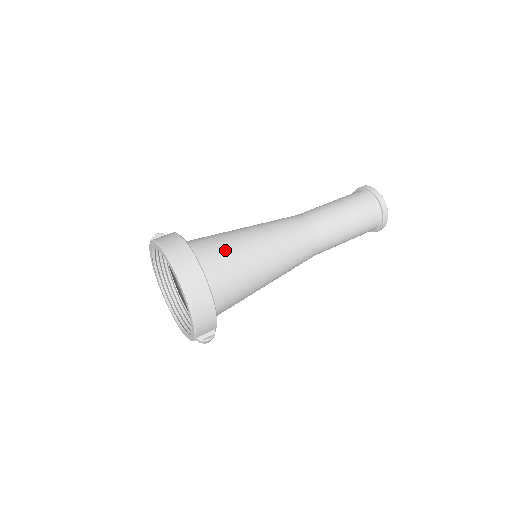
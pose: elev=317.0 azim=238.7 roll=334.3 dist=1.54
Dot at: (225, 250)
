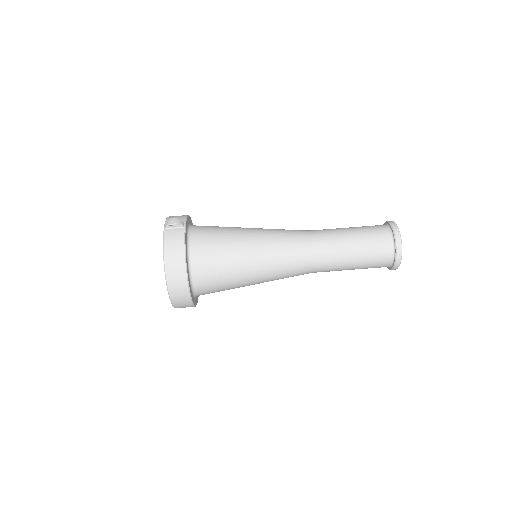
Dot at: (220, 277)
